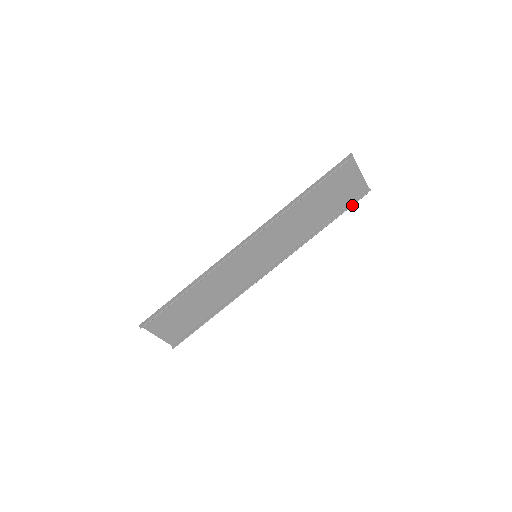
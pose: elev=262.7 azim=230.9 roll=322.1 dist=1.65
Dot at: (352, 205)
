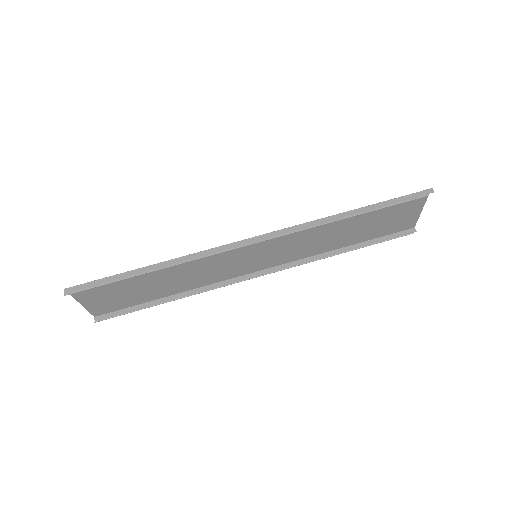
Dot at: occluded
